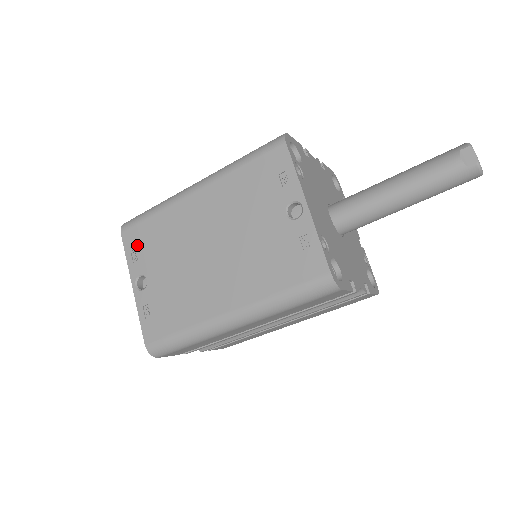
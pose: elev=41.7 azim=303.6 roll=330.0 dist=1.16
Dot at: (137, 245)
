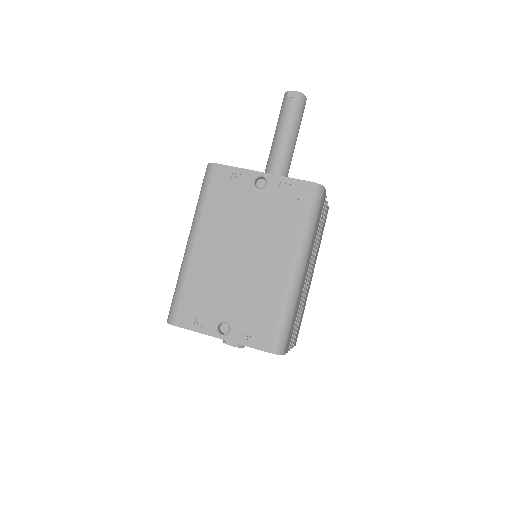
Dot at: (194, 315)
